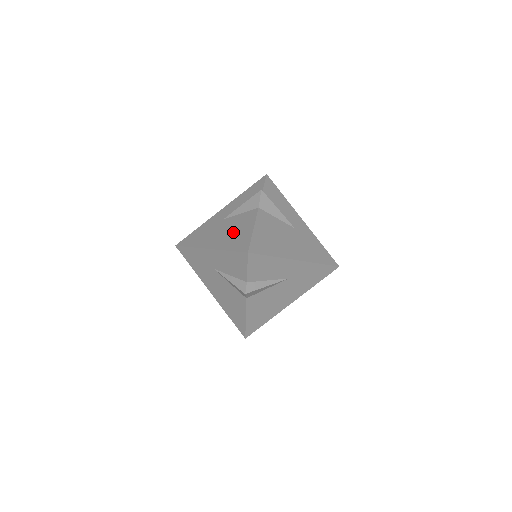
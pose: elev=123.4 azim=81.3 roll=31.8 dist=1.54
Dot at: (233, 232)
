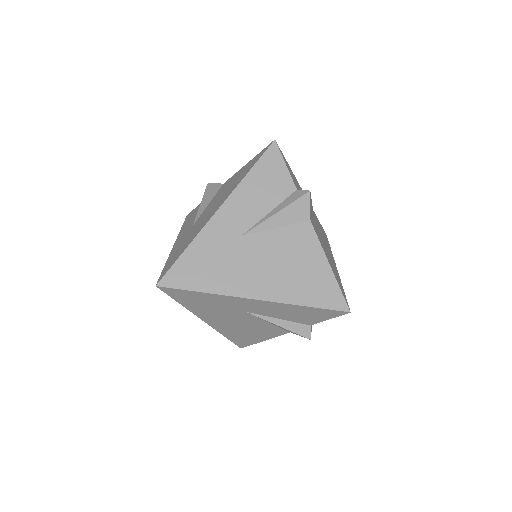
Dot at: (227, 189)
